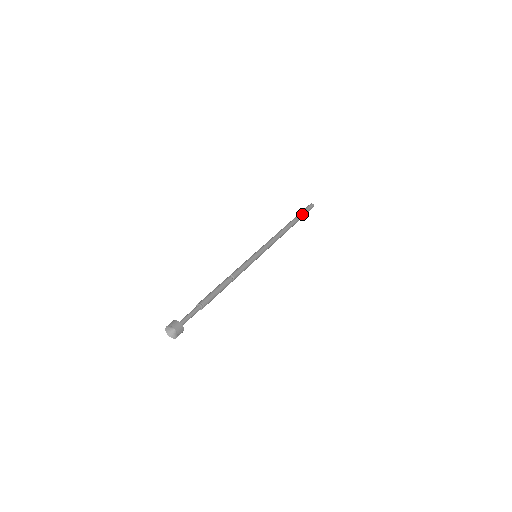
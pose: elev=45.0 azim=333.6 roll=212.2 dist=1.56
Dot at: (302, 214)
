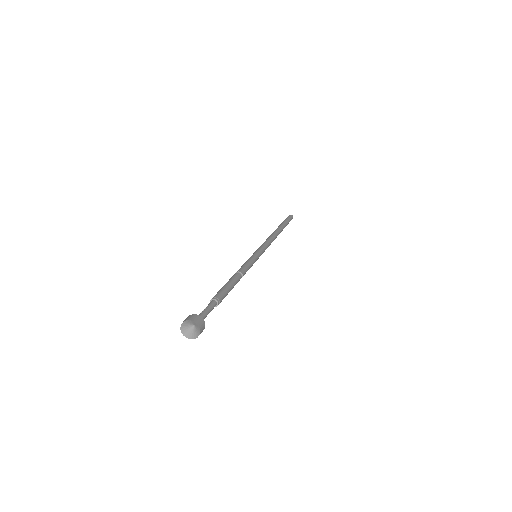
Dot at: (283, 222)
